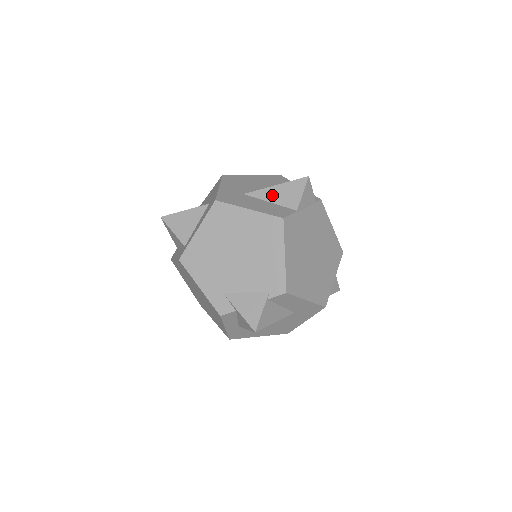
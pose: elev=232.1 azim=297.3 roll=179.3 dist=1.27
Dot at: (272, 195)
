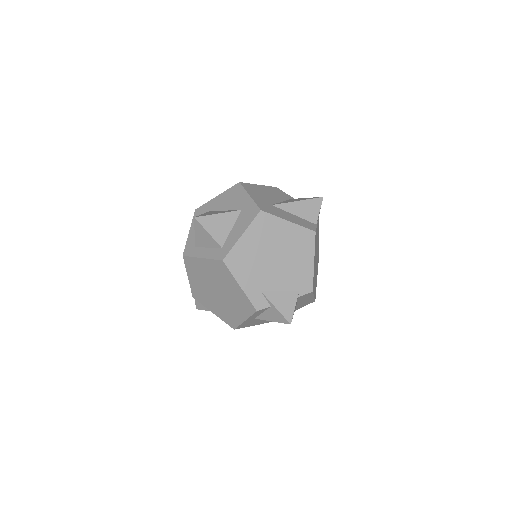
Dot at: (296, 209)
